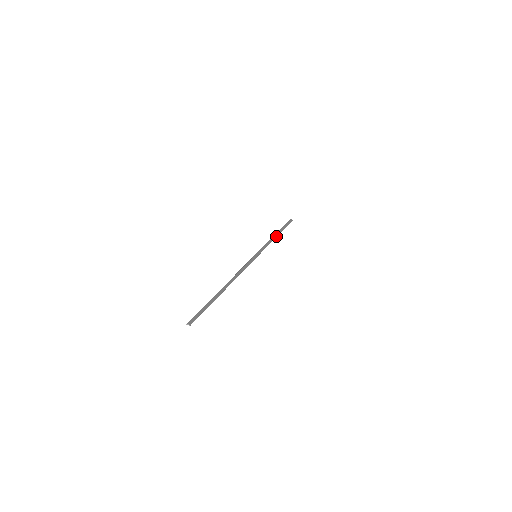
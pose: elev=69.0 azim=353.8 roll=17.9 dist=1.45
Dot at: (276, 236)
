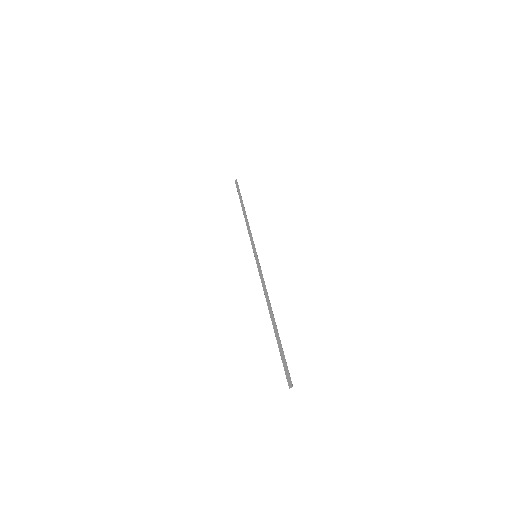
Dot at: (246, 215)
